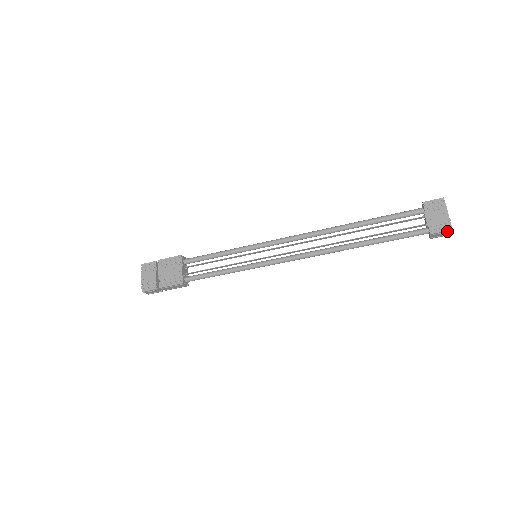
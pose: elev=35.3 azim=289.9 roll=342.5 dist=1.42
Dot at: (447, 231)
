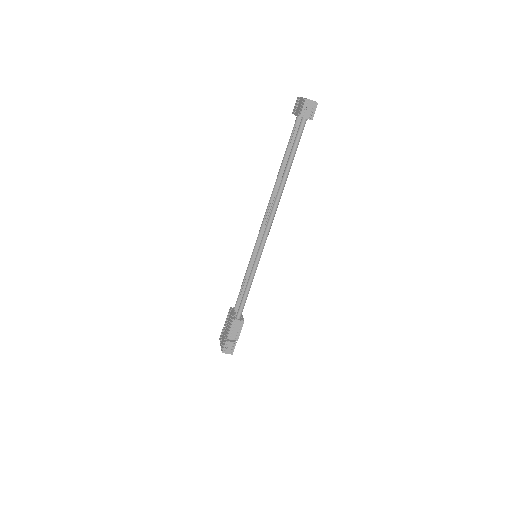
Dot at: (306, 103)
